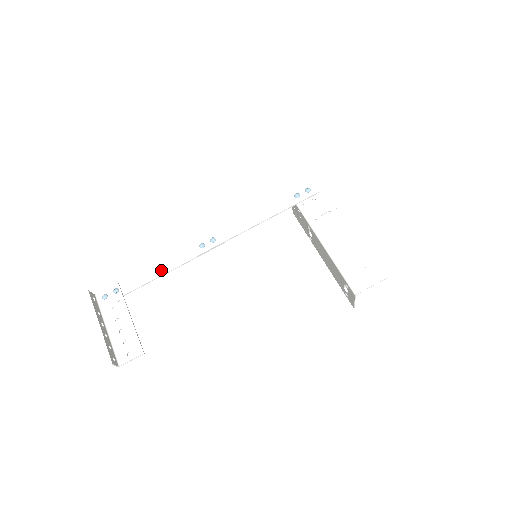
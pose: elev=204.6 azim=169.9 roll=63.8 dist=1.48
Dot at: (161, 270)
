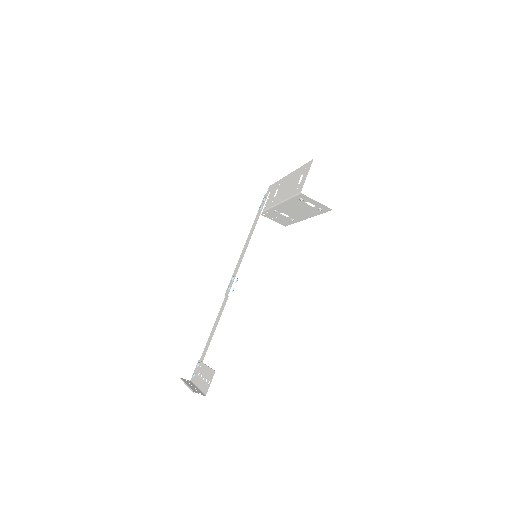
Dot at: (216, 326)
